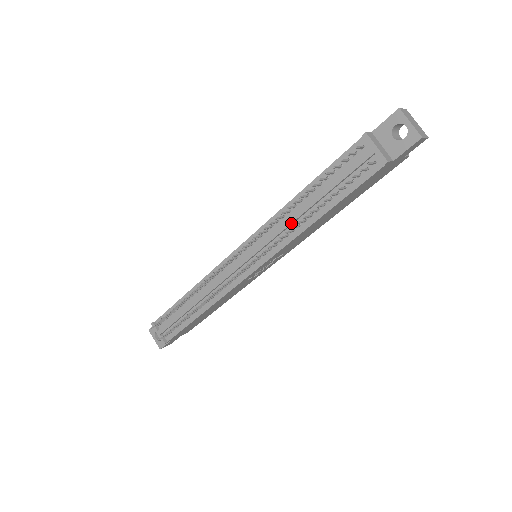
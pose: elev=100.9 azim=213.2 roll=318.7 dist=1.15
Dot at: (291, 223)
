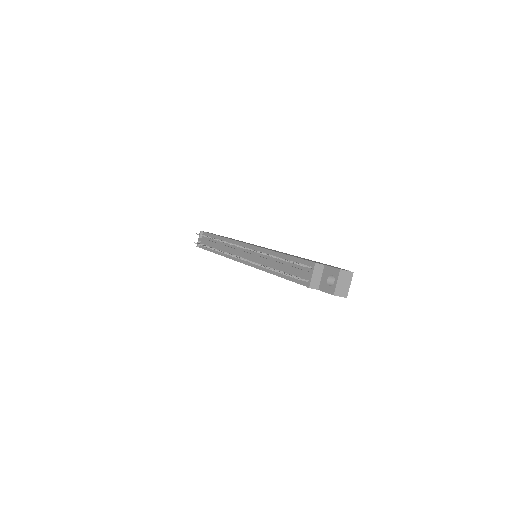
Dot at: (266, 262)
